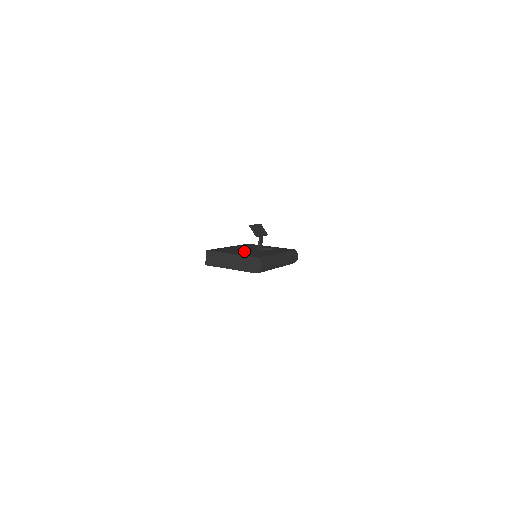
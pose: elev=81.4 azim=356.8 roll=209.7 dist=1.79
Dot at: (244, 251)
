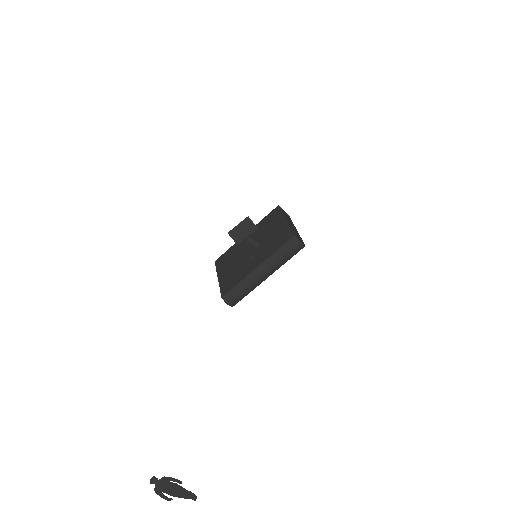
Dot at: (236, 261)
